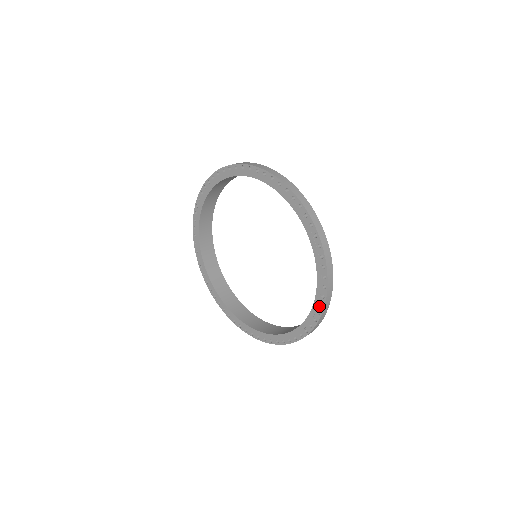
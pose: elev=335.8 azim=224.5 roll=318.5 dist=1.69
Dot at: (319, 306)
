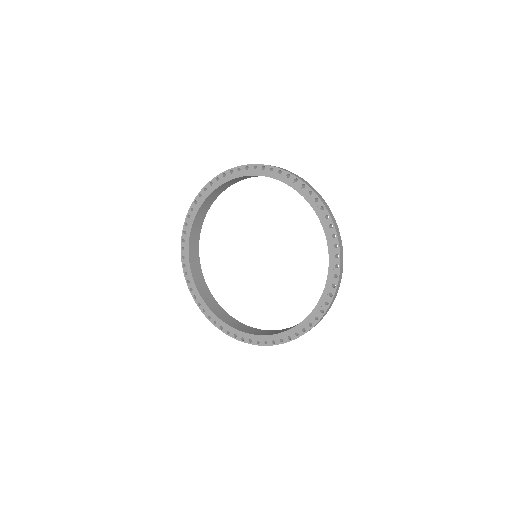
Dot at: (324, 304)
